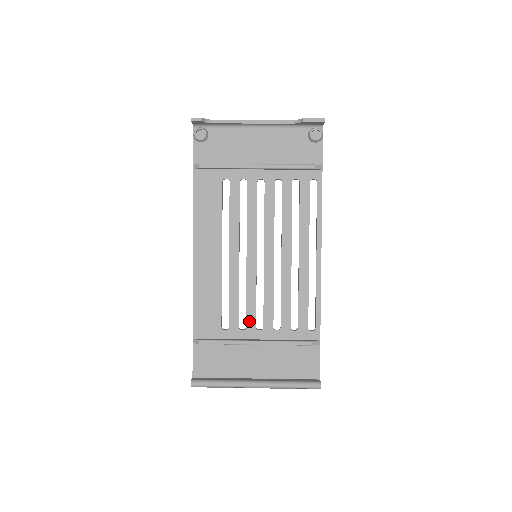
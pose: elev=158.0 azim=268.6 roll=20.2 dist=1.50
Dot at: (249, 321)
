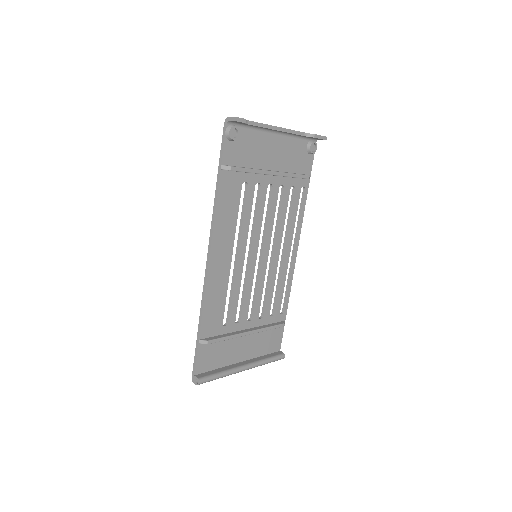
Dot at: (243, 315)
